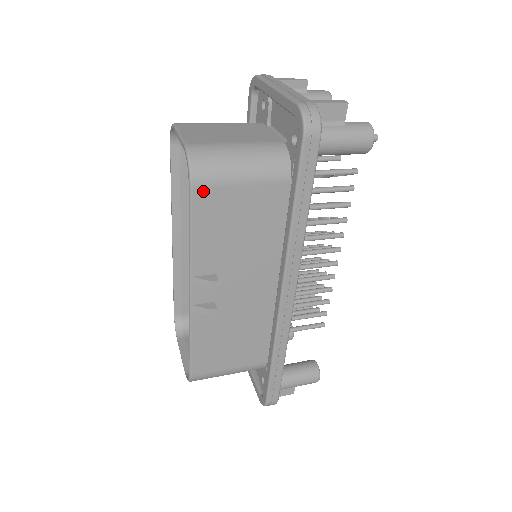
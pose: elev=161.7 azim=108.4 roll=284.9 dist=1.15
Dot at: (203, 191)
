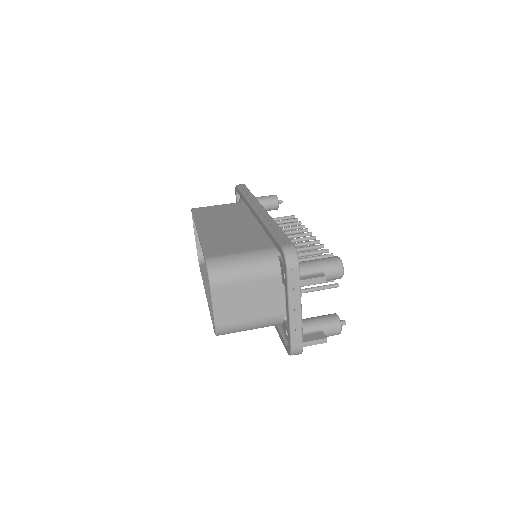
Dot at: occluded
